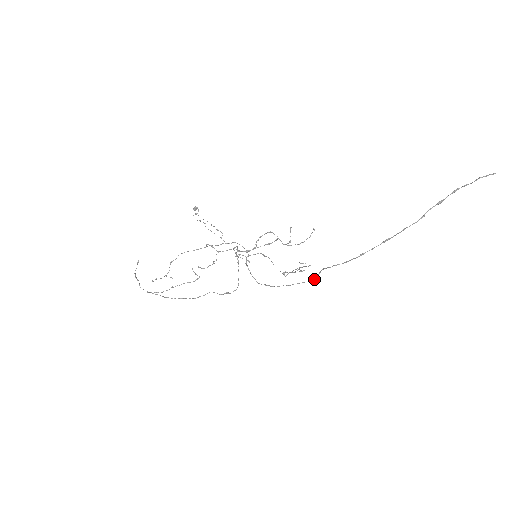
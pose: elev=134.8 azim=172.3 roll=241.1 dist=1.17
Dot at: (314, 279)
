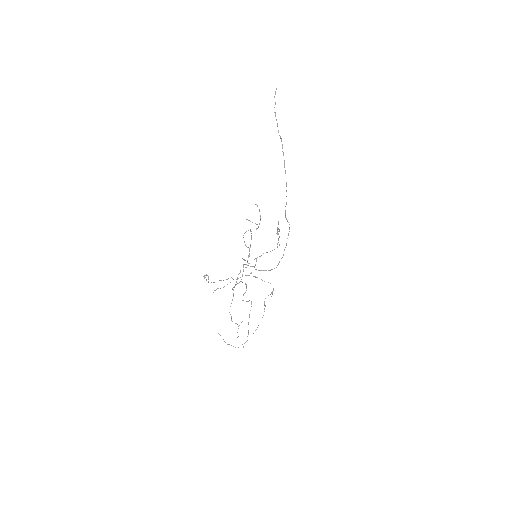
Dot at: occluded
